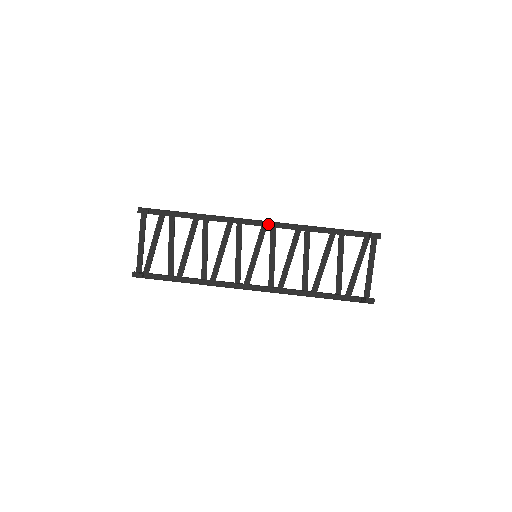
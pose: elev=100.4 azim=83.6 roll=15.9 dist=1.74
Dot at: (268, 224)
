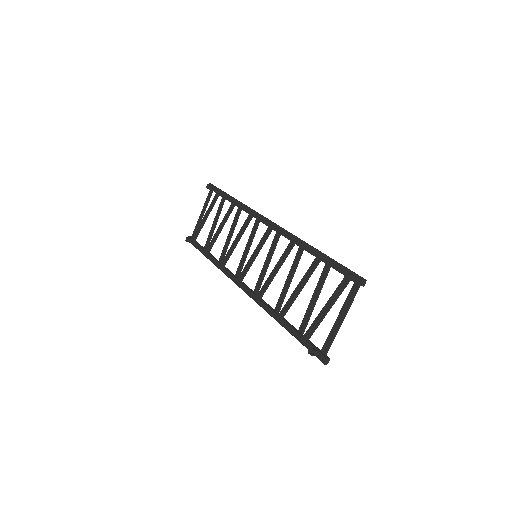
Dot at: (274, 226)
